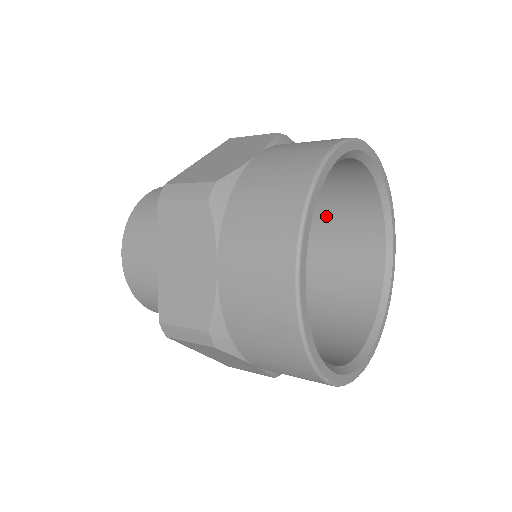
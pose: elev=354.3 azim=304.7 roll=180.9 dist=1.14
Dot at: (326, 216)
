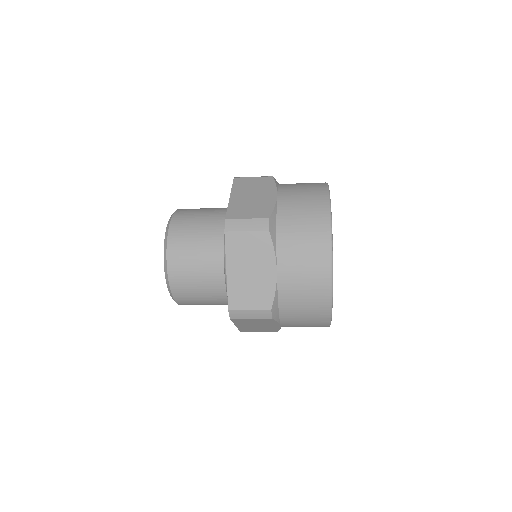
Dot at: occluded
